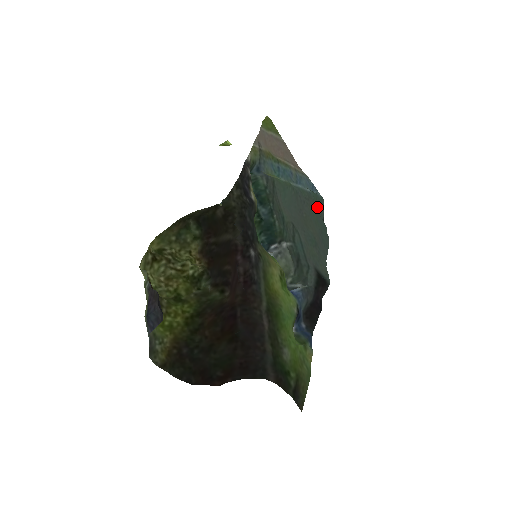
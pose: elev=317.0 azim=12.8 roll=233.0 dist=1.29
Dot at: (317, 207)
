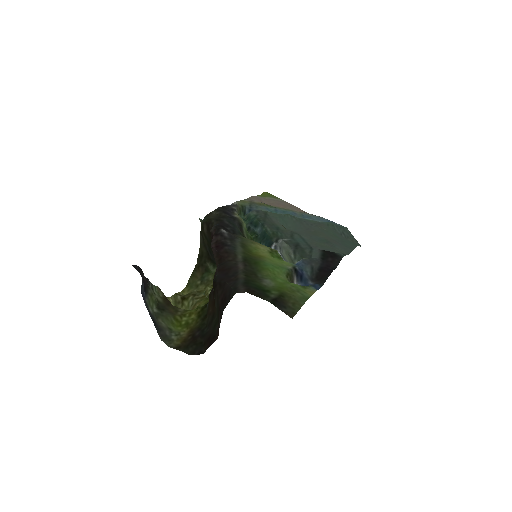
Dot at: (340, 233)
